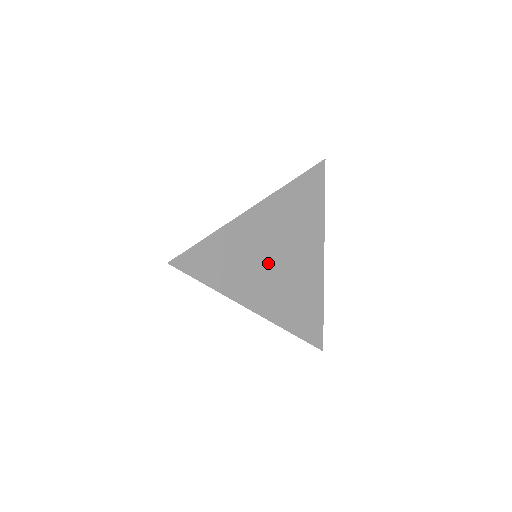
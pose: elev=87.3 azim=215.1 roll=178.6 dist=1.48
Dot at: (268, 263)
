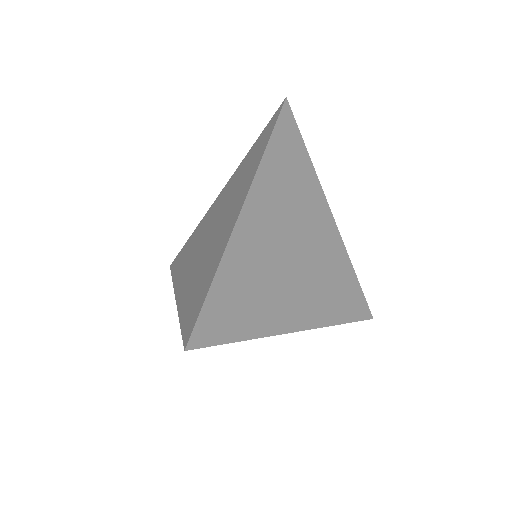
Dot at: (287, 266)
